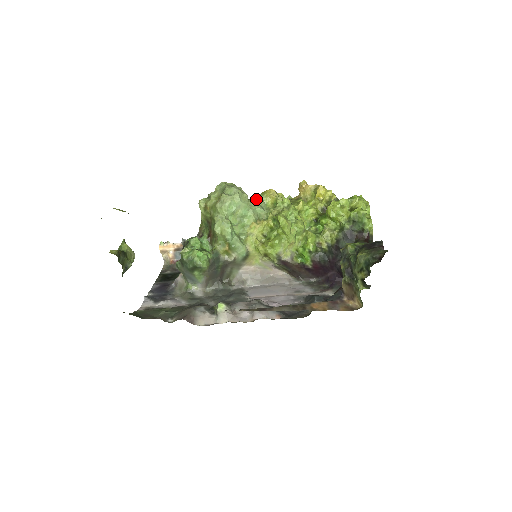
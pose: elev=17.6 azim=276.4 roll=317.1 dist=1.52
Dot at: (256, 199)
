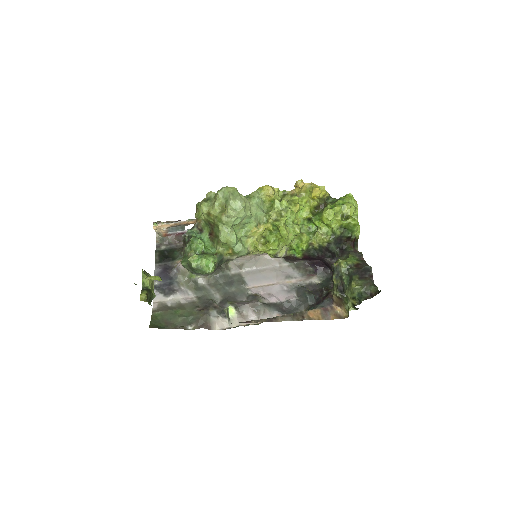
Dot at: (255, 200)
